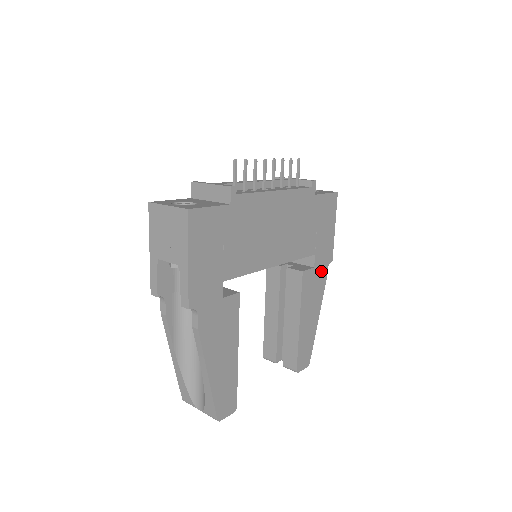
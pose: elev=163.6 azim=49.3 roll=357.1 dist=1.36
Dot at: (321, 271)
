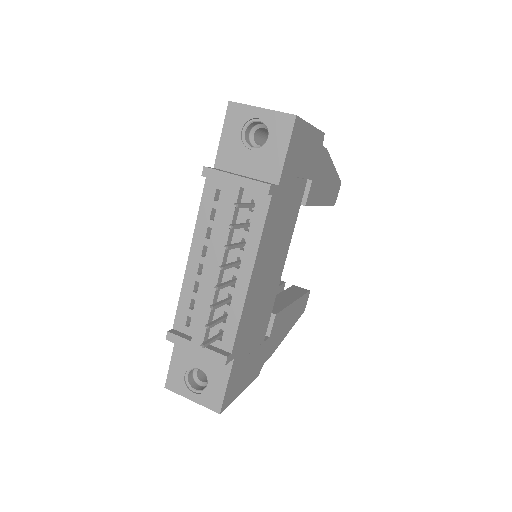
Dot at: (319, 162)
